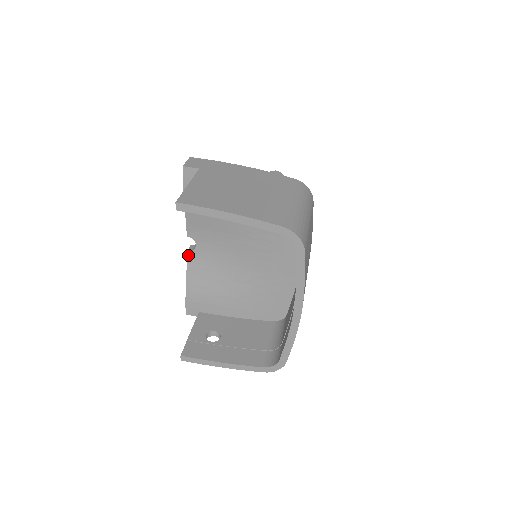
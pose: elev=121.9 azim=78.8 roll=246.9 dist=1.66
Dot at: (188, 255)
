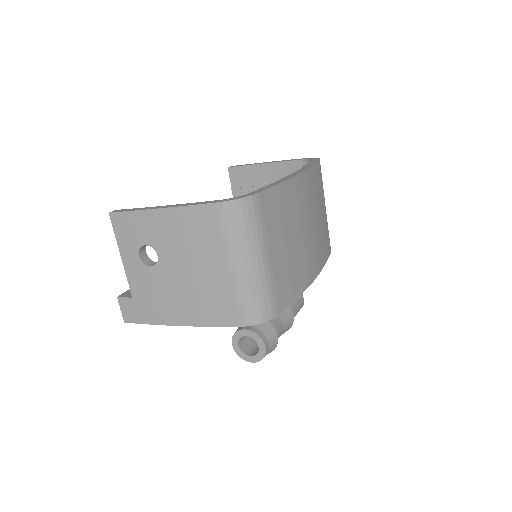
Dot at: occluded
